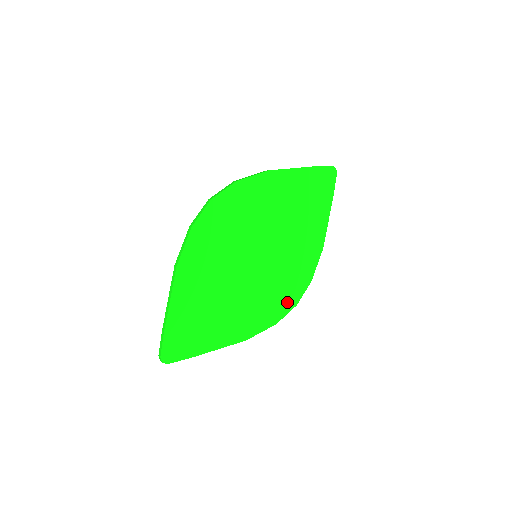
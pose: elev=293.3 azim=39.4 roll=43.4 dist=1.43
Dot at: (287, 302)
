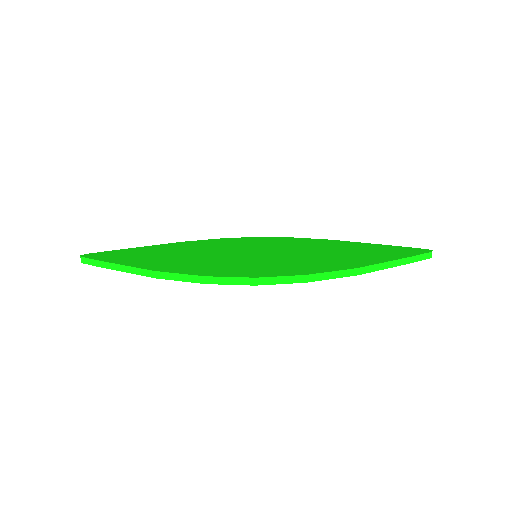
Dot at: occluded
